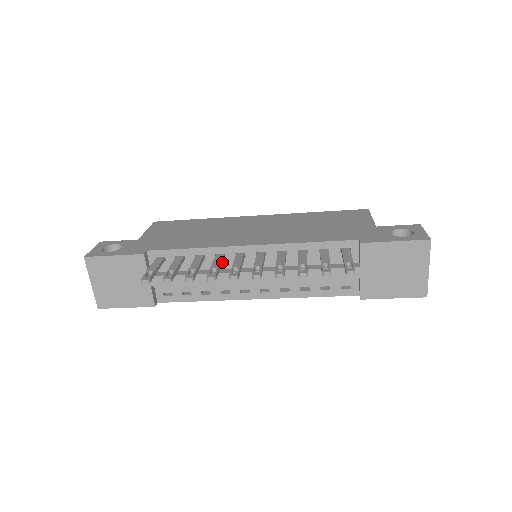
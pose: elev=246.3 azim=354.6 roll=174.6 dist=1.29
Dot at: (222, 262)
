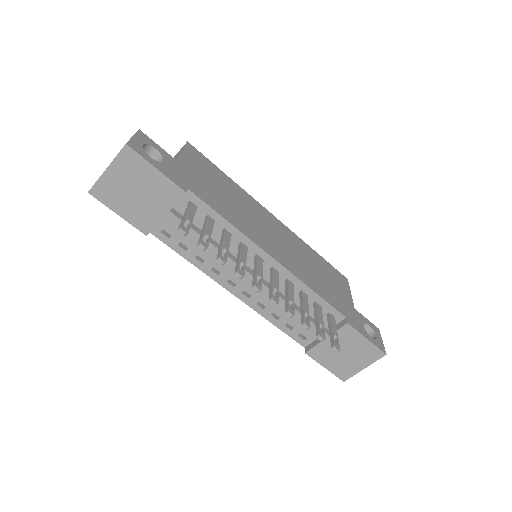
Dot at: (245, 256)
